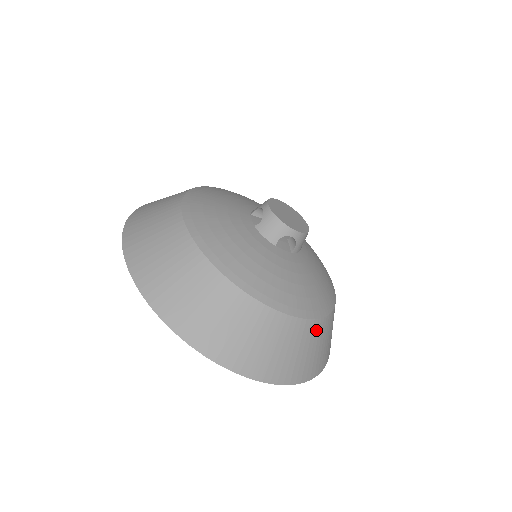
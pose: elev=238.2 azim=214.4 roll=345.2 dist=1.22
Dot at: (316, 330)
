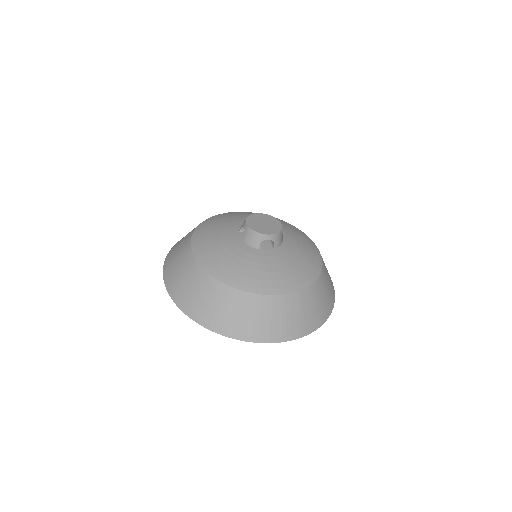
Dot at: (305, 297)
